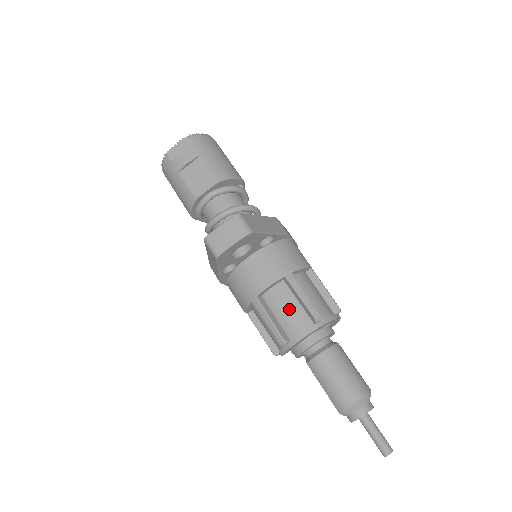
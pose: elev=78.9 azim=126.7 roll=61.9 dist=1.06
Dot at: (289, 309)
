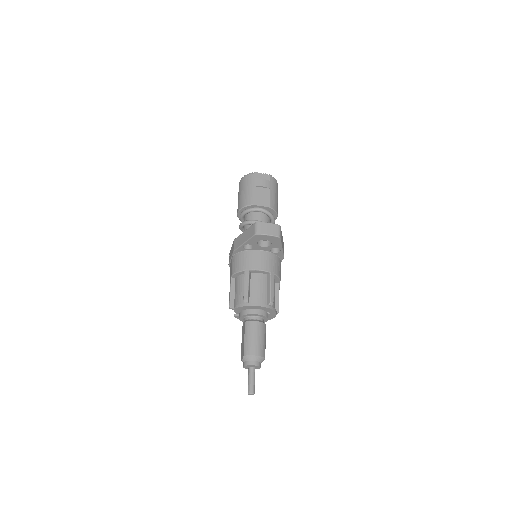
Dot at: (260, 289)
